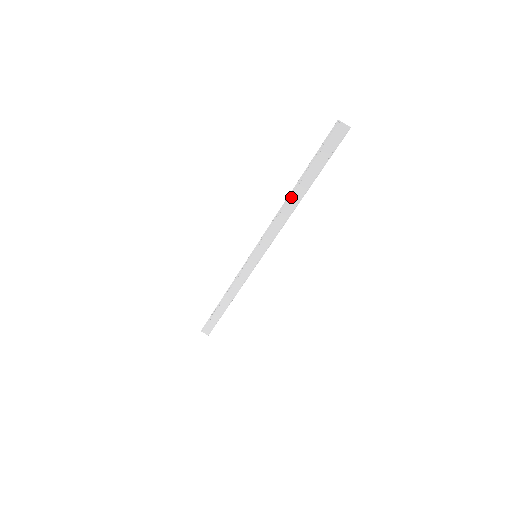
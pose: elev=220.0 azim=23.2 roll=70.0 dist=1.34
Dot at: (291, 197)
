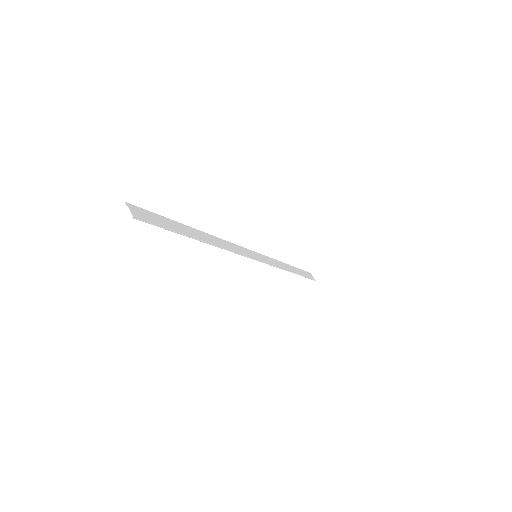
Dot at: (205, 234)
